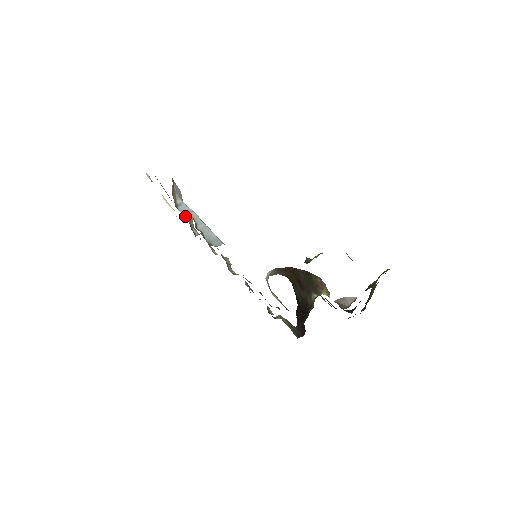
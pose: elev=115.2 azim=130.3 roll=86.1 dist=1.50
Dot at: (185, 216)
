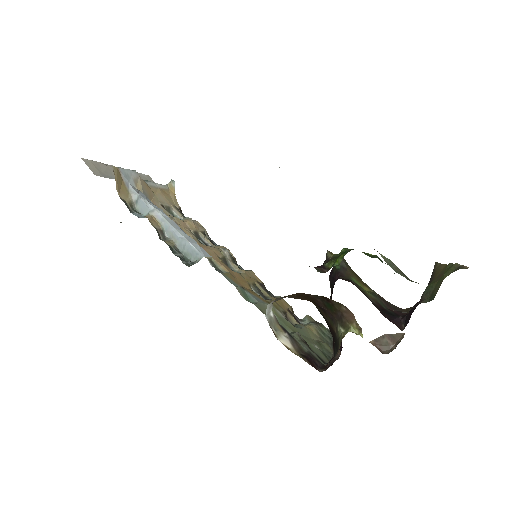
Dot at: occluded
